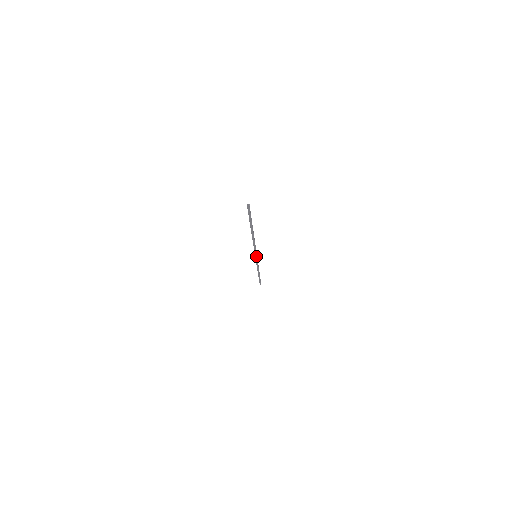
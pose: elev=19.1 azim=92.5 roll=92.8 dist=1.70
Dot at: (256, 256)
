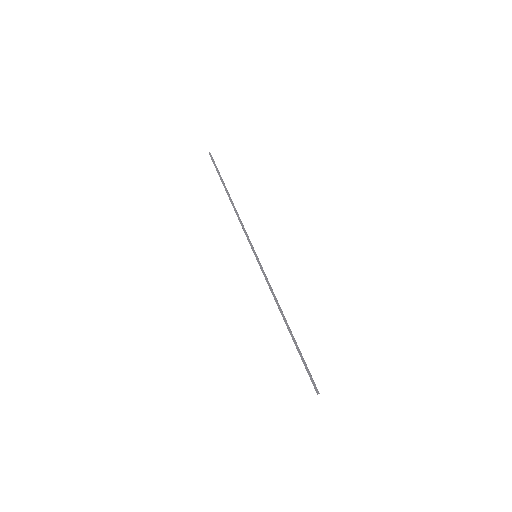
Dot at: (255, 254)
